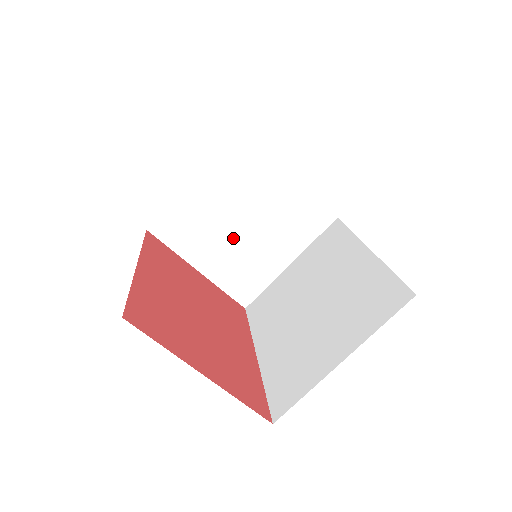
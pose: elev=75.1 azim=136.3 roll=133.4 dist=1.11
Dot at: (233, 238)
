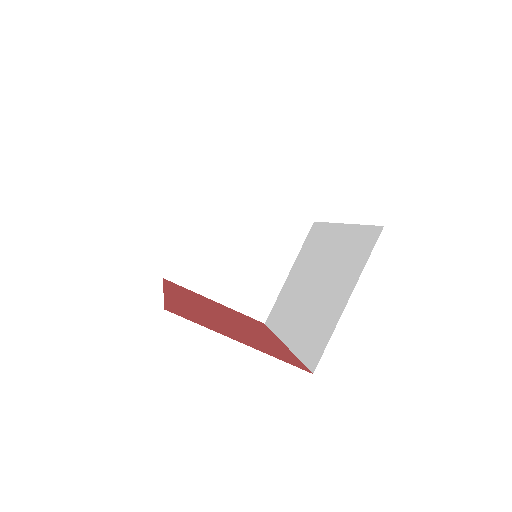
Dot at: (235, 264)
